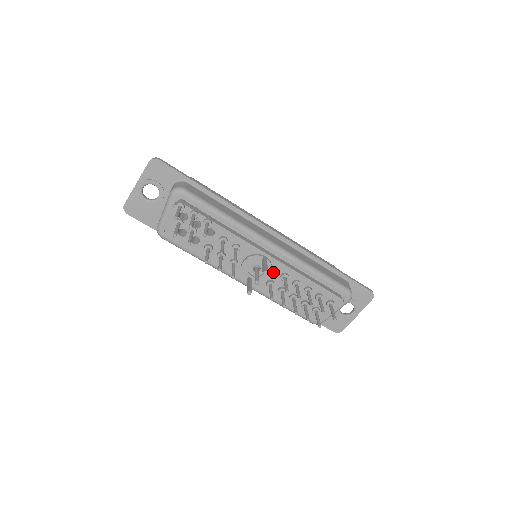
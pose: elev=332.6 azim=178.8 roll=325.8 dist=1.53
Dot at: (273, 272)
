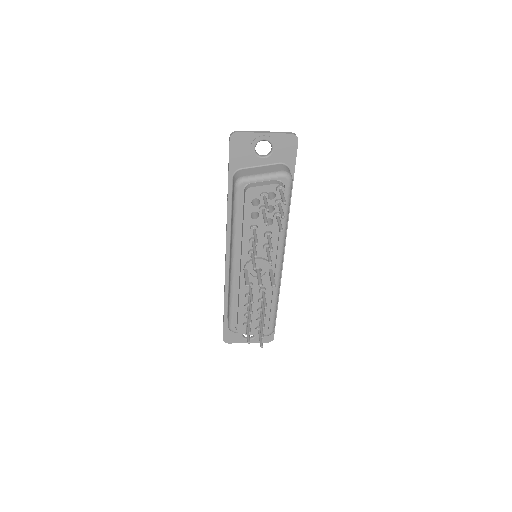
Dot at: occluded
